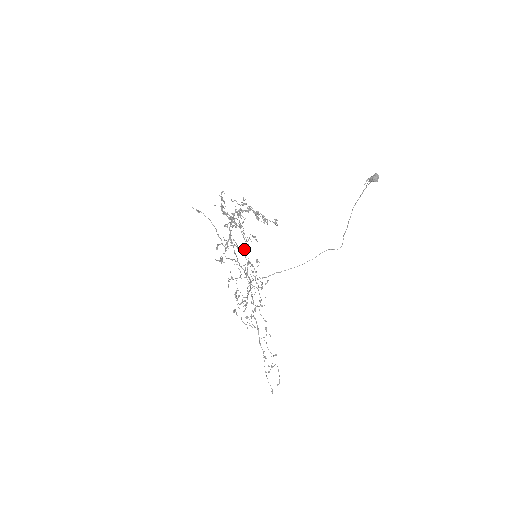
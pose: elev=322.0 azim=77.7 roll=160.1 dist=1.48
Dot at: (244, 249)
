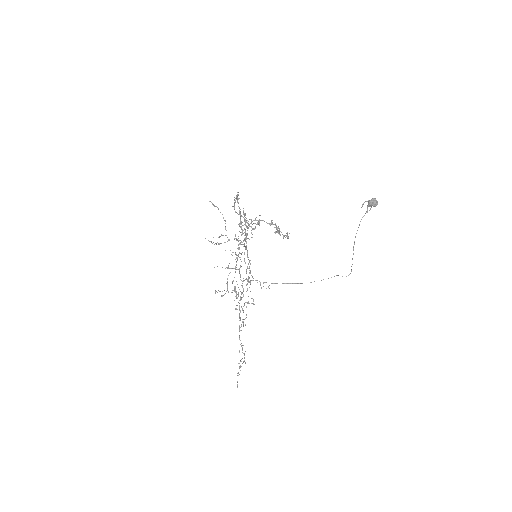
Dot at: (244, 245)
